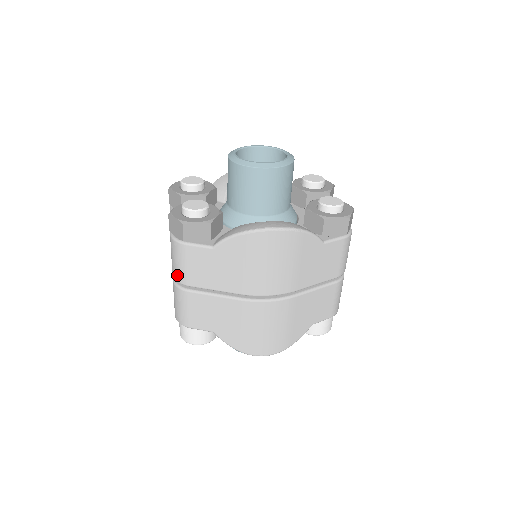
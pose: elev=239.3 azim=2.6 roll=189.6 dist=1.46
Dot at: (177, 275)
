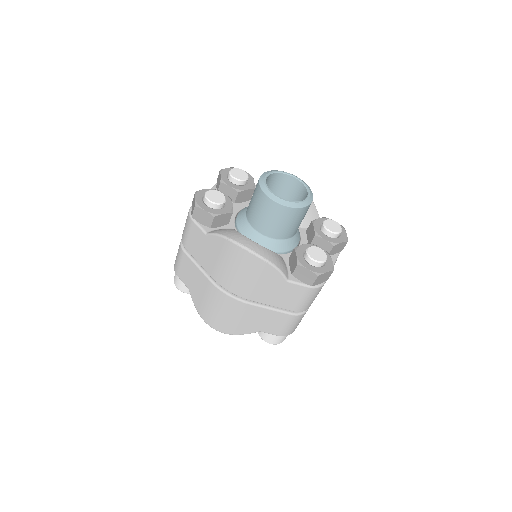
Dot at: (183, 236)
